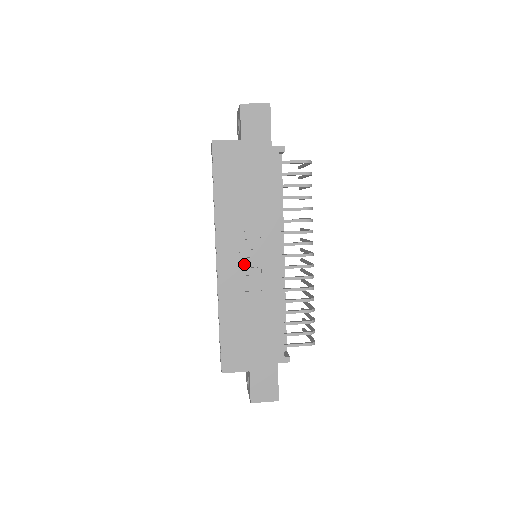
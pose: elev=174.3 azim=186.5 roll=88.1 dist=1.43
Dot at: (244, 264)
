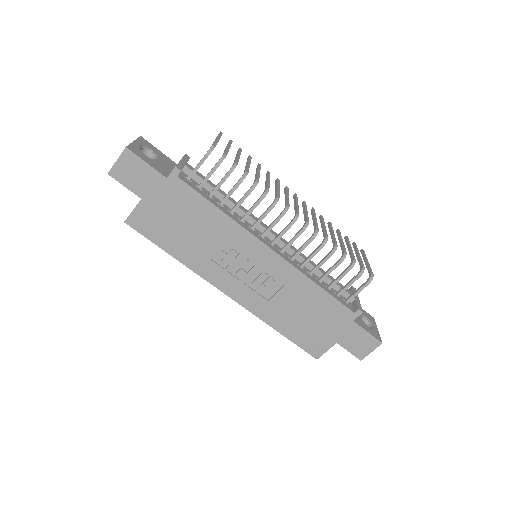
Dot at: (249, 280)
